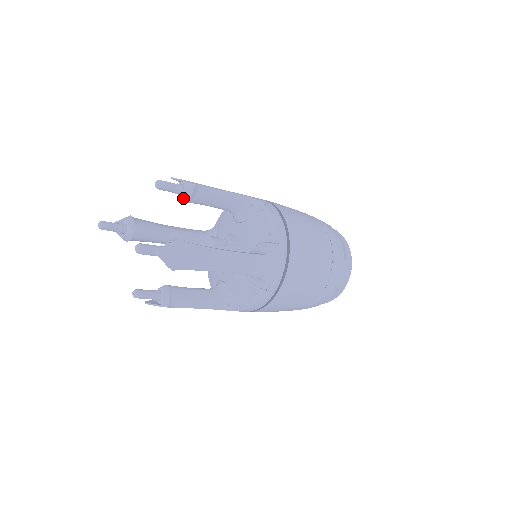
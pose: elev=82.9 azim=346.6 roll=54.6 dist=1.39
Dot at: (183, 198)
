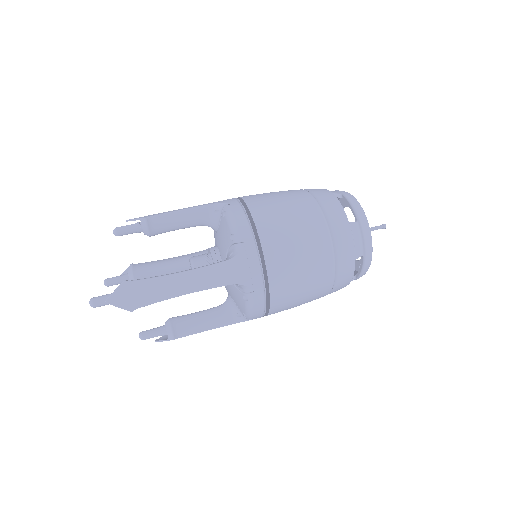
Dot at: (145, 234)
